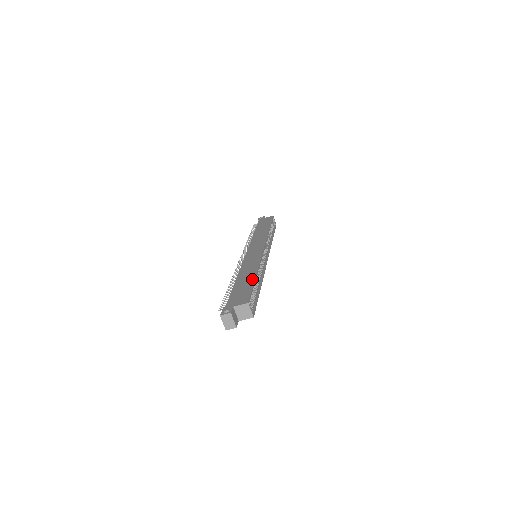
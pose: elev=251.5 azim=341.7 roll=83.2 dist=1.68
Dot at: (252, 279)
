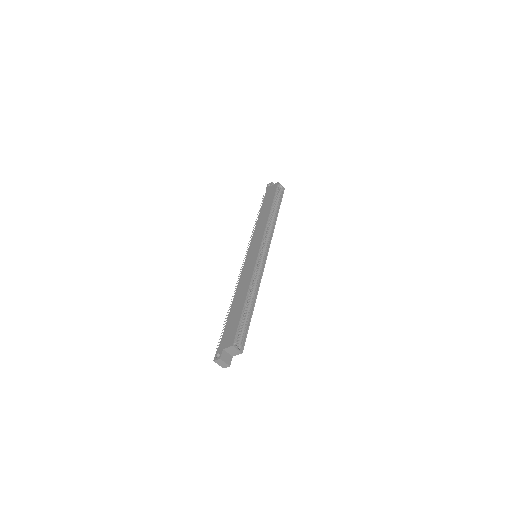
Dot at: (241, 306)
